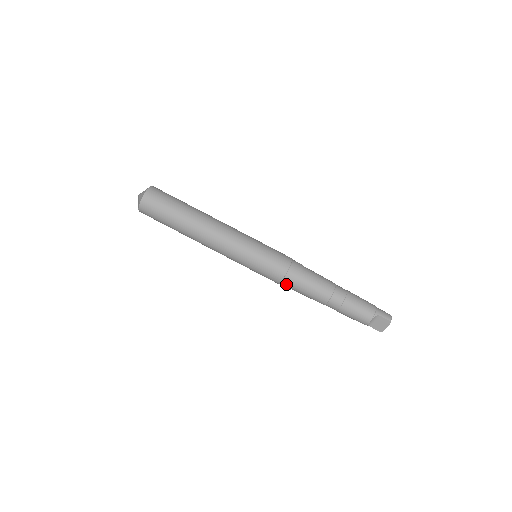
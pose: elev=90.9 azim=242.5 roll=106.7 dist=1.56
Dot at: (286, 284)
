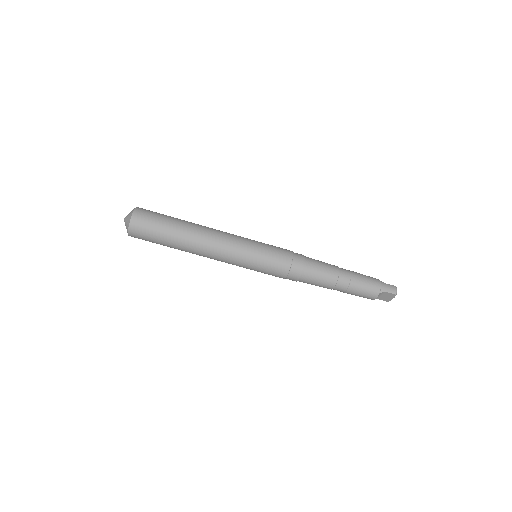
Dot at: (290, 279)
